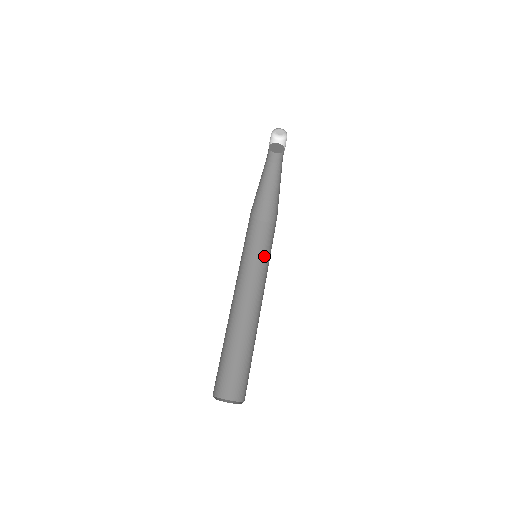
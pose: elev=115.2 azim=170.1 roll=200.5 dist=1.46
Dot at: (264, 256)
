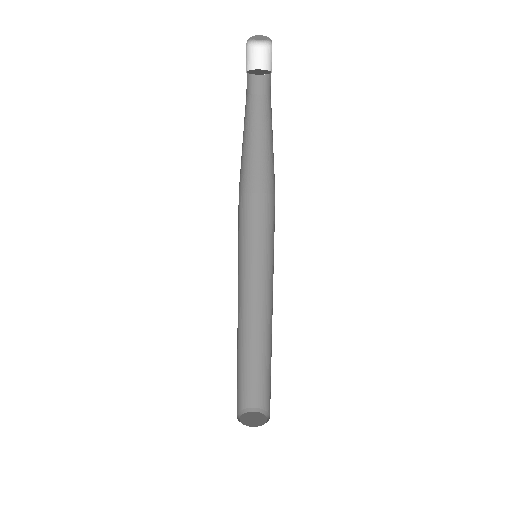
Dot at: (261, 245)
